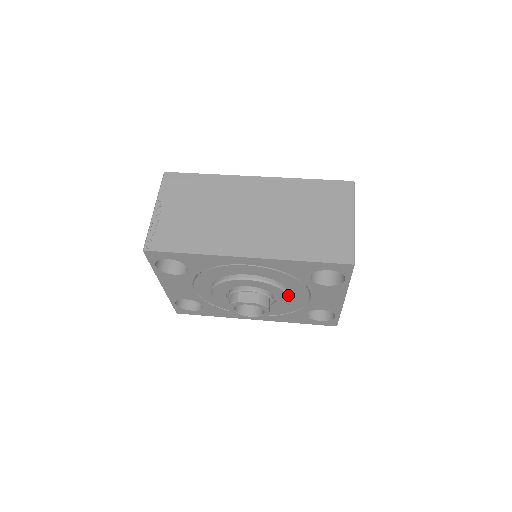
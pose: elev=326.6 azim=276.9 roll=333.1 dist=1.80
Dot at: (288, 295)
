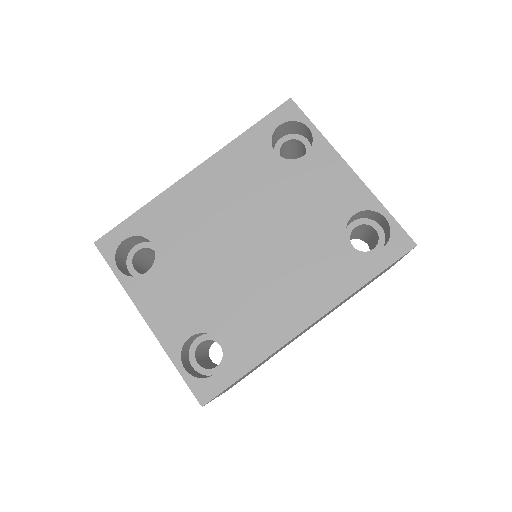
Dot at: occluded
